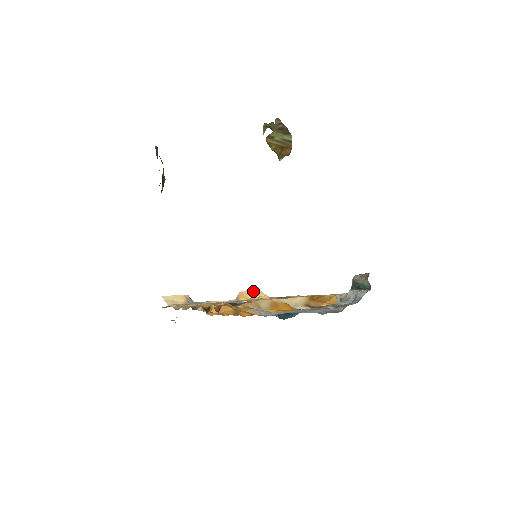
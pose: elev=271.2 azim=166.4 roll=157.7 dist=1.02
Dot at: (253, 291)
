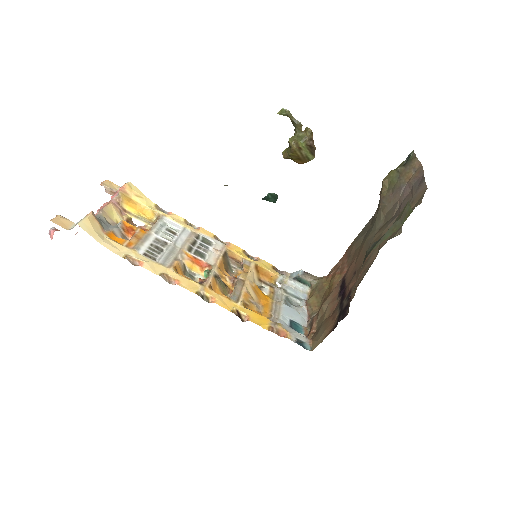
Dot at: (132, 189)
